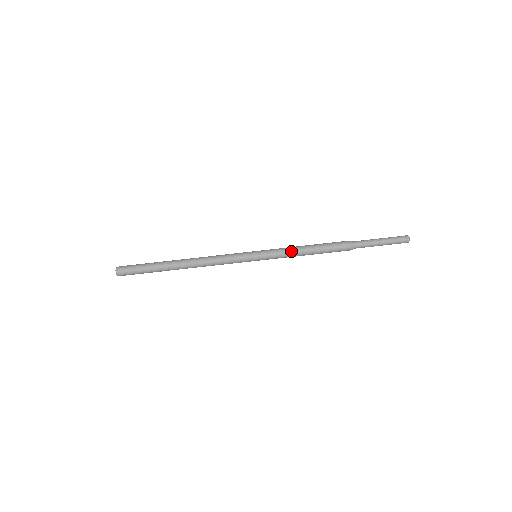
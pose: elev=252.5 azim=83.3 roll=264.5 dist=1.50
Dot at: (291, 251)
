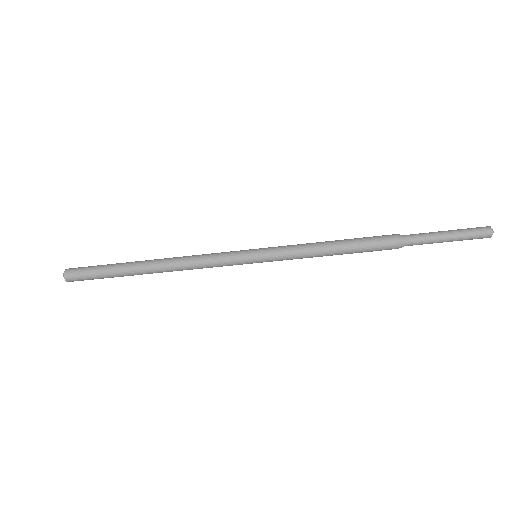
Dot at: (307, 251)
